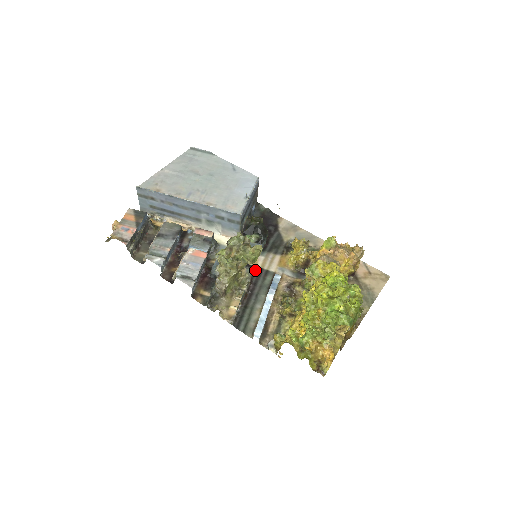
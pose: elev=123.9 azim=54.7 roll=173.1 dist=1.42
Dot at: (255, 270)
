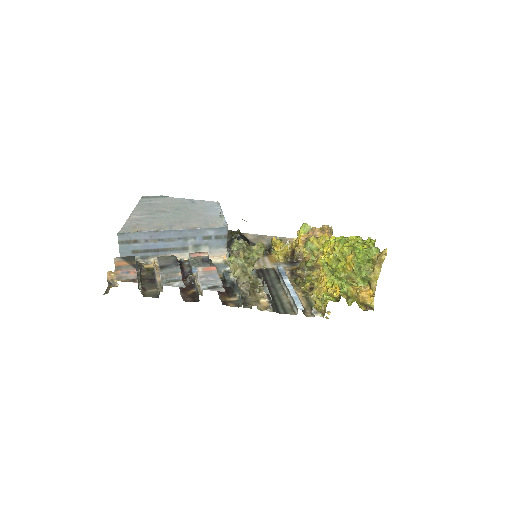
Dot at: (257, 271)
